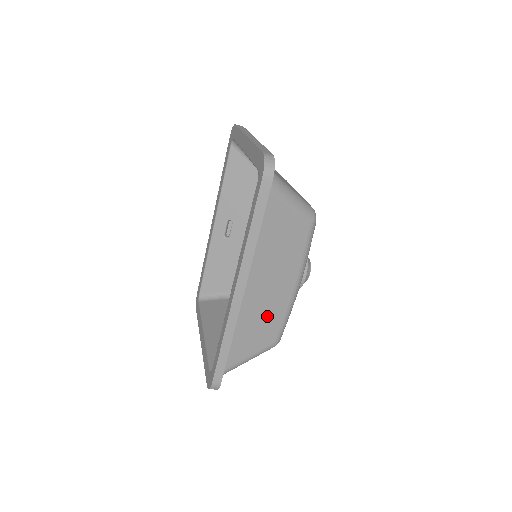
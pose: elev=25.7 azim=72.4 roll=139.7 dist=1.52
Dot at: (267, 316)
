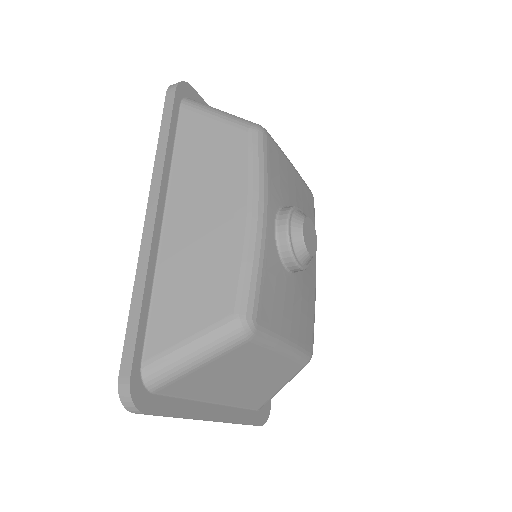
Dot at: (208, 263)
